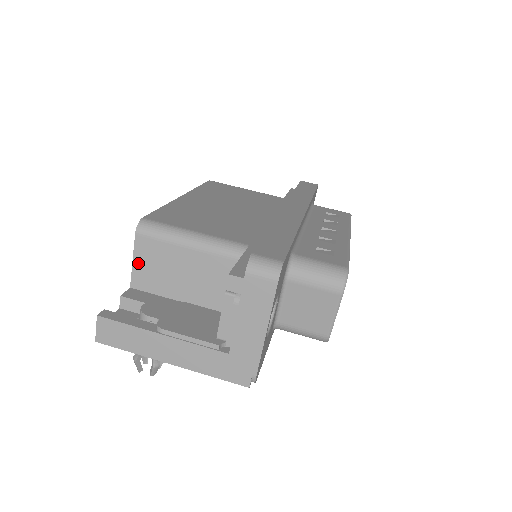
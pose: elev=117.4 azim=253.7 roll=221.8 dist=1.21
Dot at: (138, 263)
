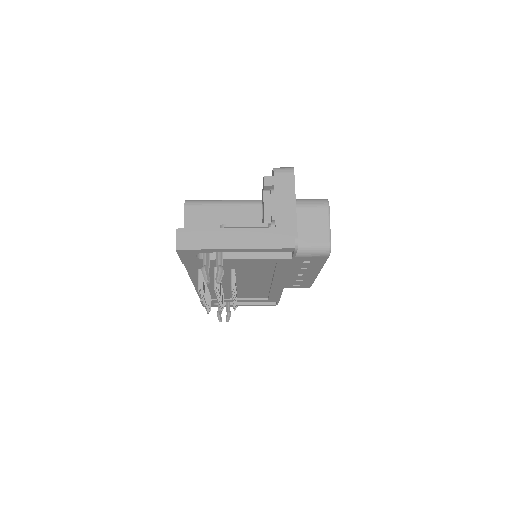
Dot at: (188, 225)
